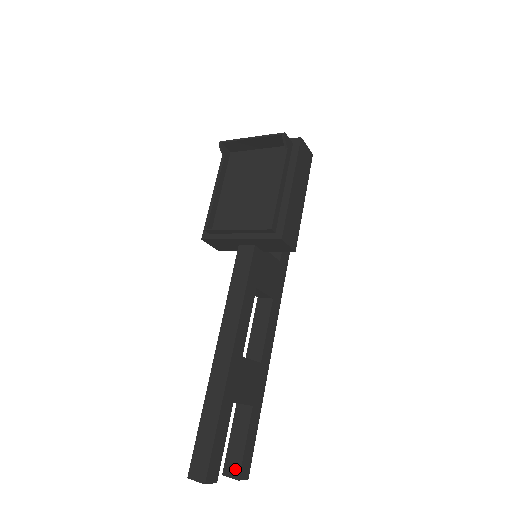
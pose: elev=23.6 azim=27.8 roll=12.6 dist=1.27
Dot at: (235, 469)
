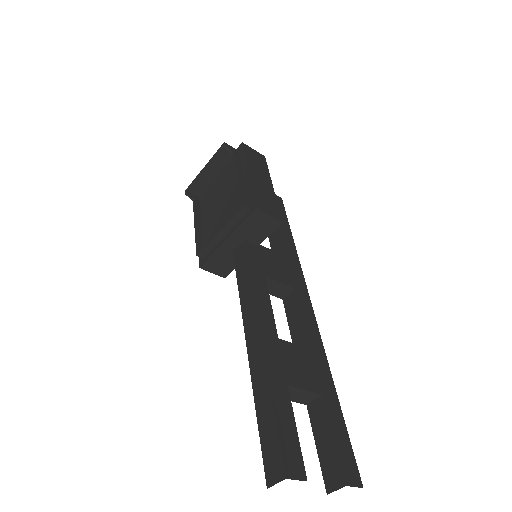
Dot at: (336, 476)
